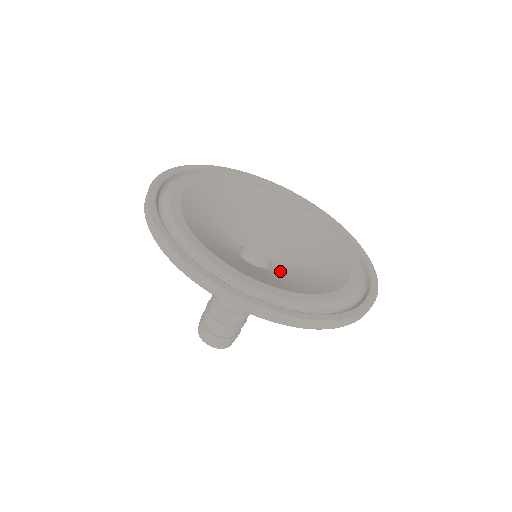
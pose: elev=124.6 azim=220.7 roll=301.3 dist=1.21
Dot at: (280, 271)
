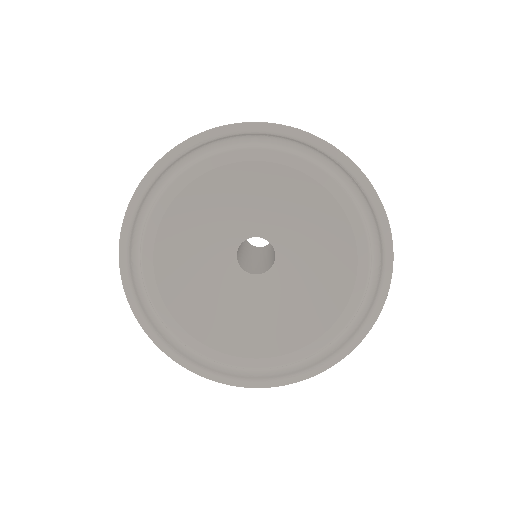
Dot at: (251, 290)
